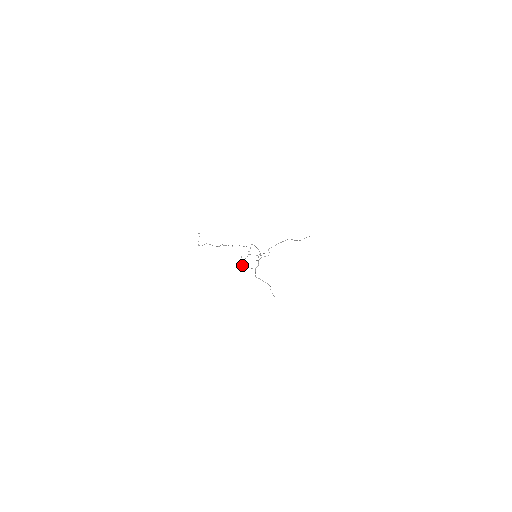
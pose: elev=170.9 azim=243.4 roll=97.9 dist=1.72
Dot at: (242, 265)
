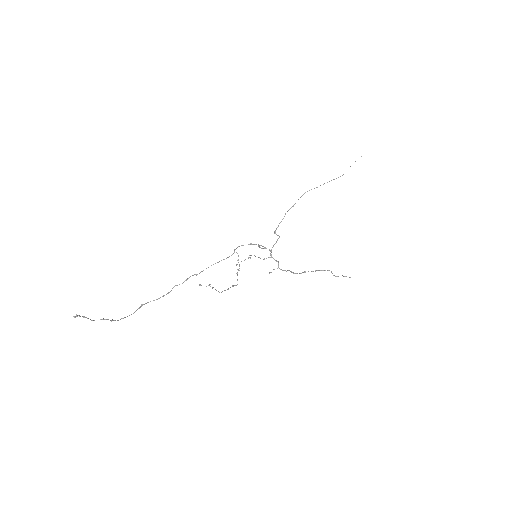
Dot at: occluded
